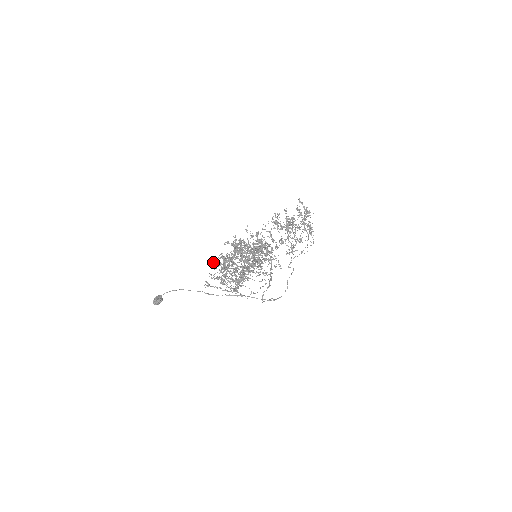
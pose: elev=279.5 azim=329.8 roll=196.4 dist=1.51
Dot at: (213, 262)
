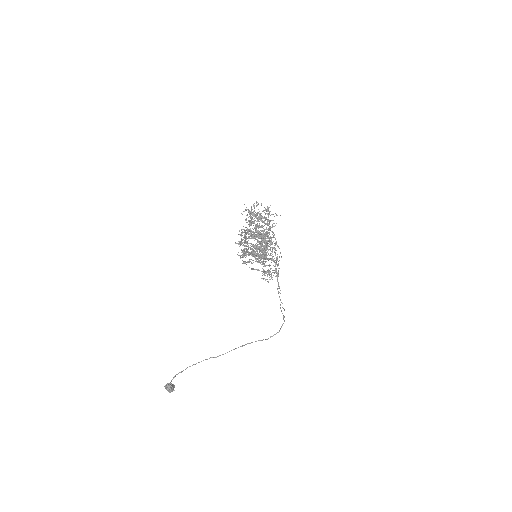
Dot at: occluded
